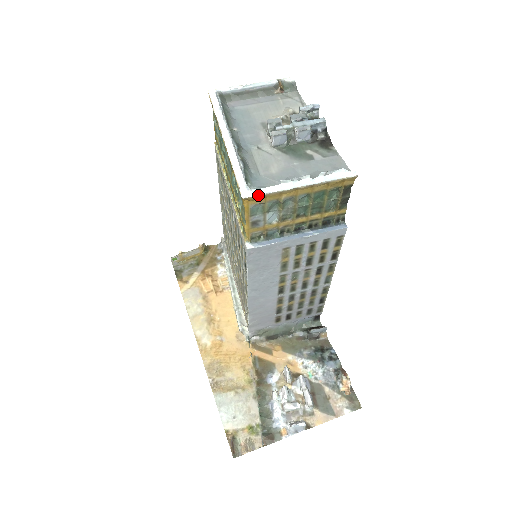
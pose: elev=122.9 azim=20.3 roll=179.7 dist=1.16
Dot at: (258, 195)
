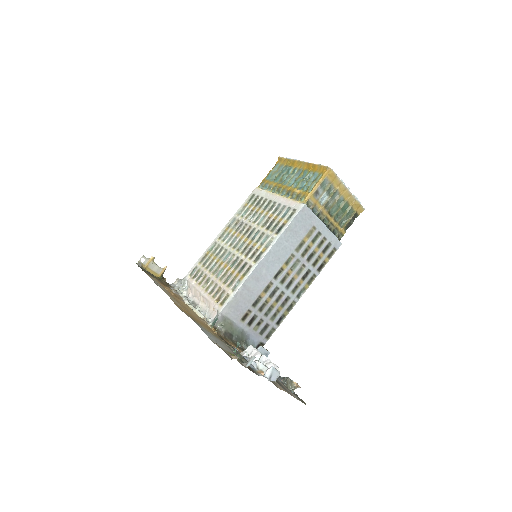
Dot at: (335, 173)
